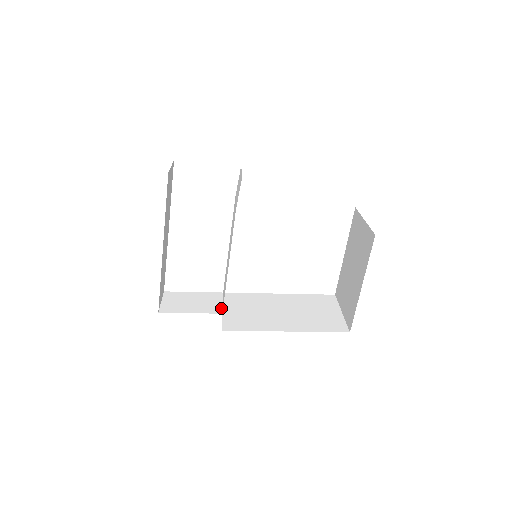
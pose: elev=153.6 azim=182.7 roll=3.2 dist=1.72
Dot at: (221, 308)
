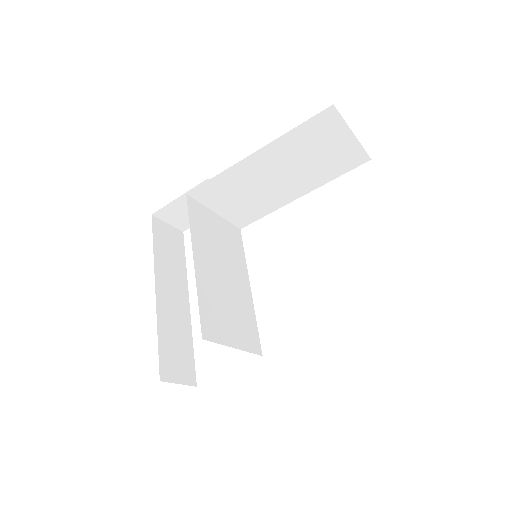
Dot at: occluded
